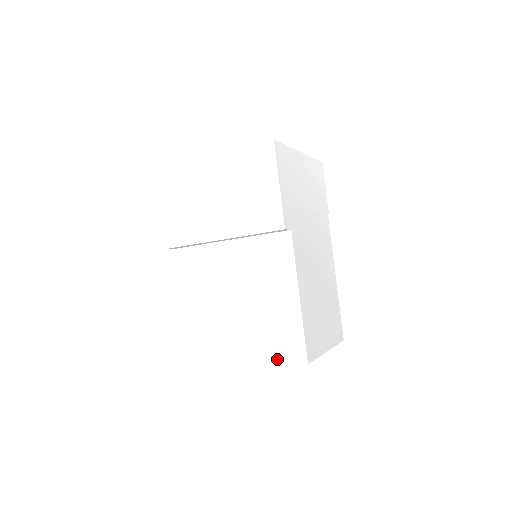
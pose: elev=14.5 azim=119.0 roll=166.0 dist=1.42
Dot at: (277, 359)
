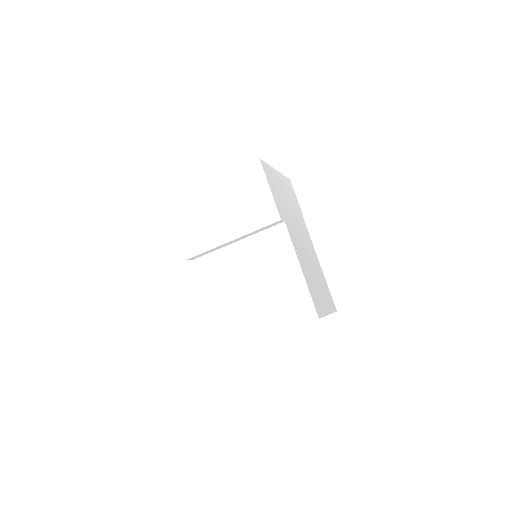
Dot at: (294, 322)
